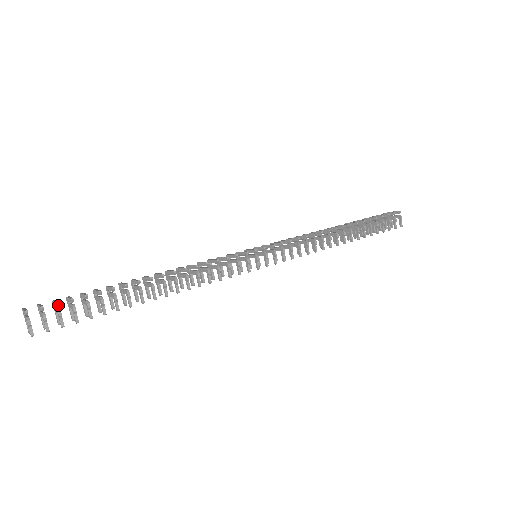
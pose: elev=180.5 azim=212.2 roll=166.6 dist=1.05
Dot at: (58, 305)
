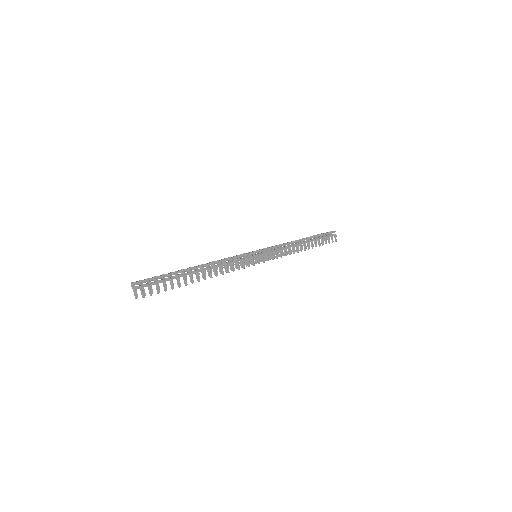
Dot at: (156, 279)
